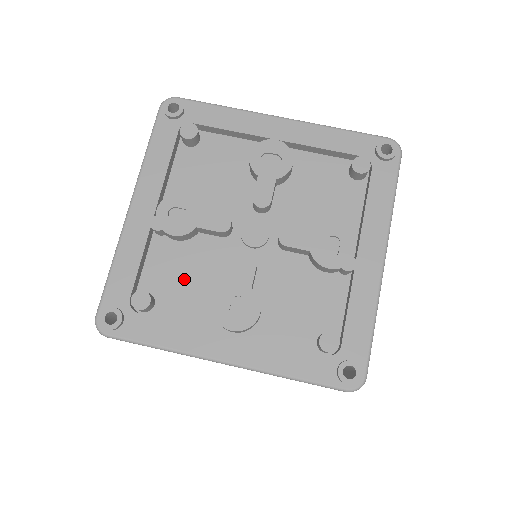
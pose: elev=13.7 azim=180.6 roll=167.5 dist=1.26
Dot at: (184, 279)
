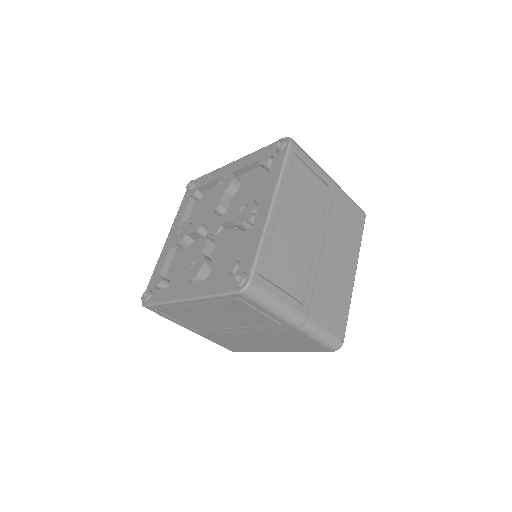
Dot at: (183, 267)
